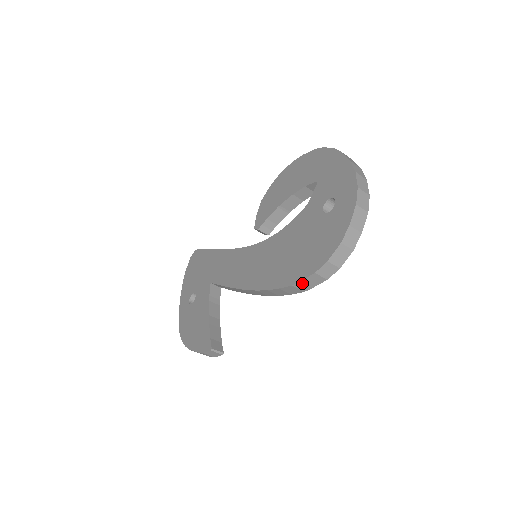
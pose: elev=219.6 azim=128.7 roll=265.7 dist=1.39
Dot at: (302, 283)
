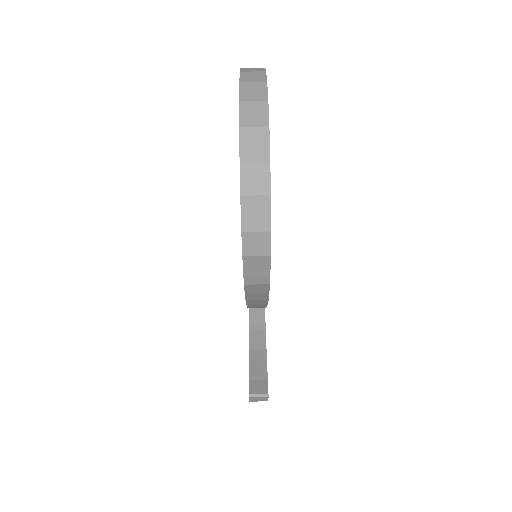
Dot at: (249, 276)
